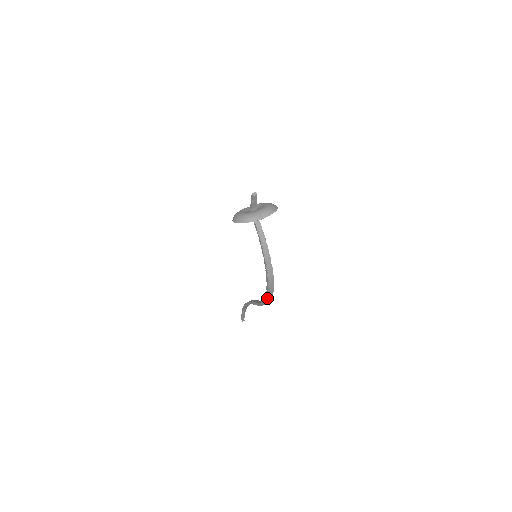
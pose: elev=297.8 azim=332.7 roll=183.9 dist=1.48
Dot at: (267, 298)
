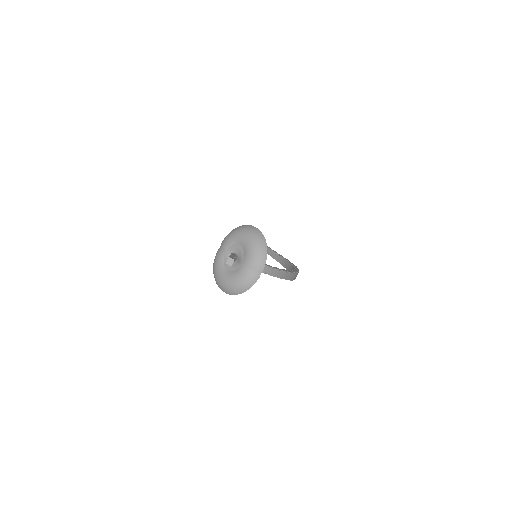
Dot at: occluded
